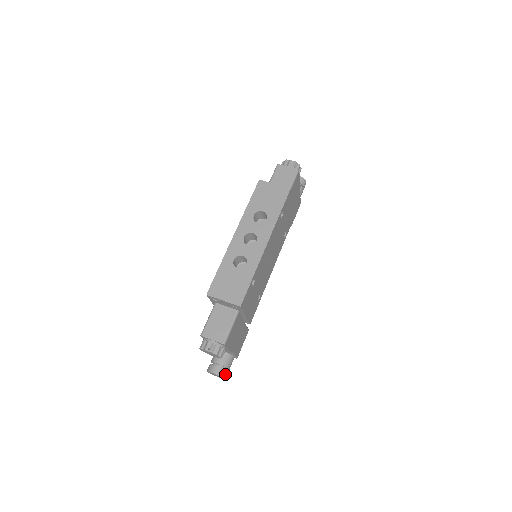
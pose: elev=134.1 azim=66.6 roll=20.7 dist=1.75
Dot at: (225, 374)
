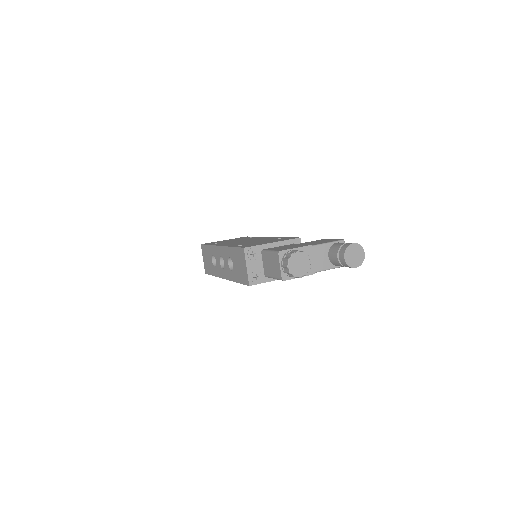
Dot at: occluded
